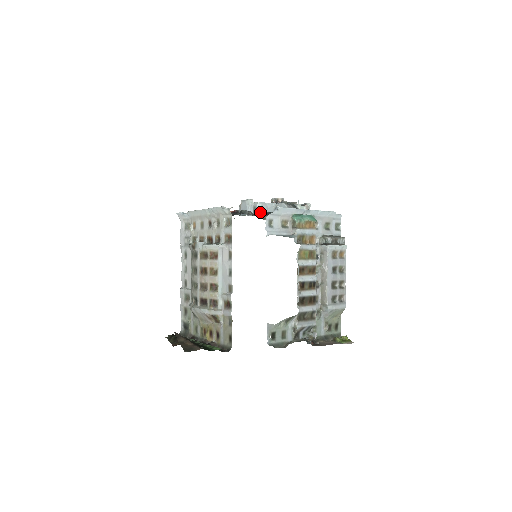
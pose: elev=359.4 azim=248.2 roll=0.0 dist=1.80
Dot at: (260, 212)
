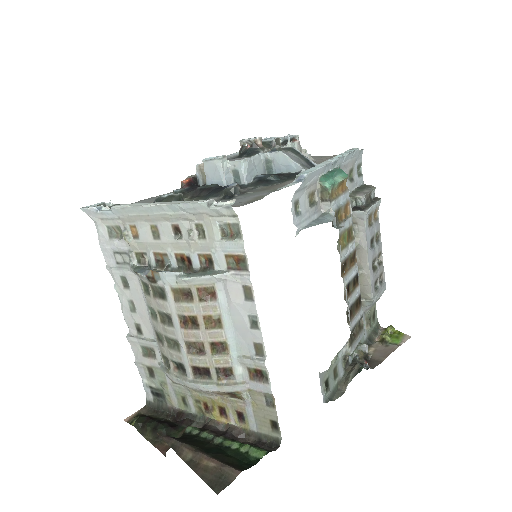
Dot at: (247, 178)
